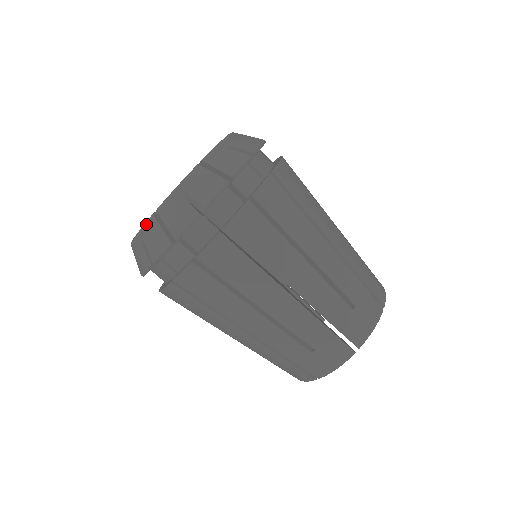
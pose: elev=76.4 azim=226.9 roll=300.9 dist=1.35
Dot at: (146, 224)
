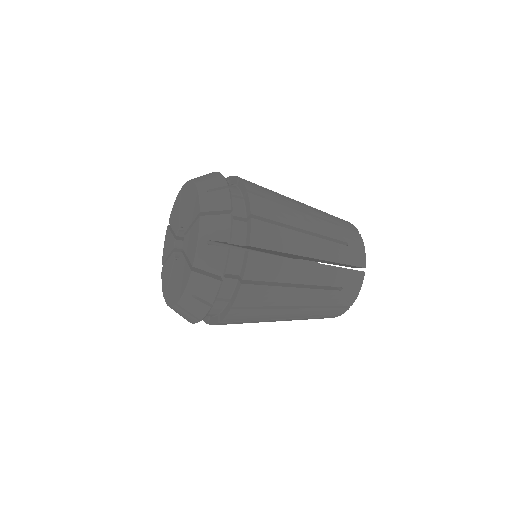
Dot at: (163, 294)
